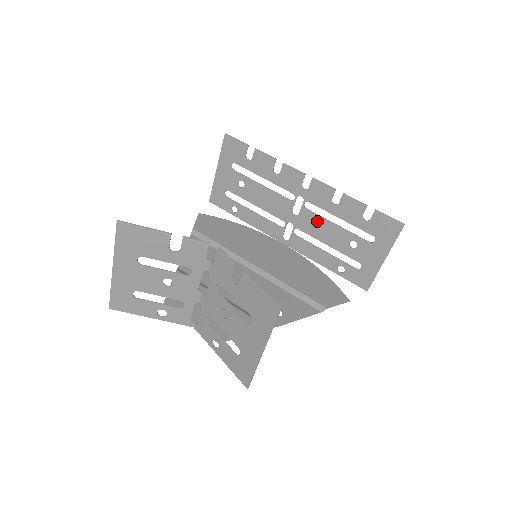
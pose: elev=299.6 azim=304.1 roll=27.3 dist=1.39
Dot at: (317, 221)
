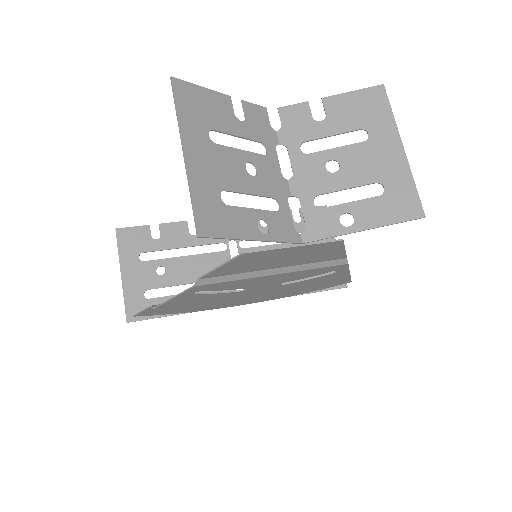
Dot at: occluded
